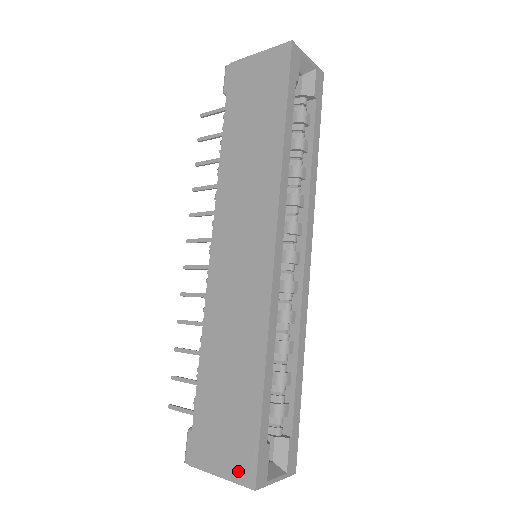
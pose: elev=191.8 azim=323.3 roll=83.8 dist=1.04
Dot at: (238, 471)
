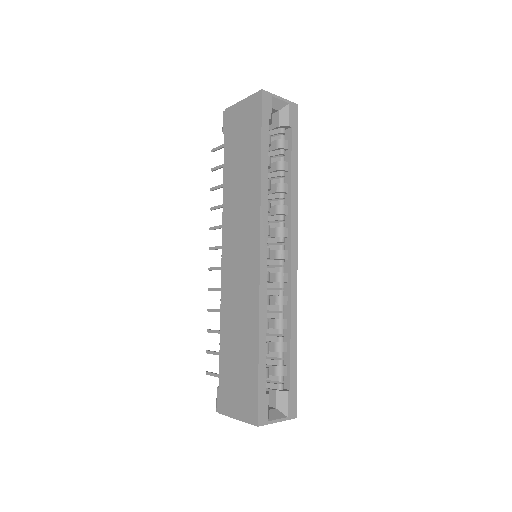
Dot at: (247, 414)
